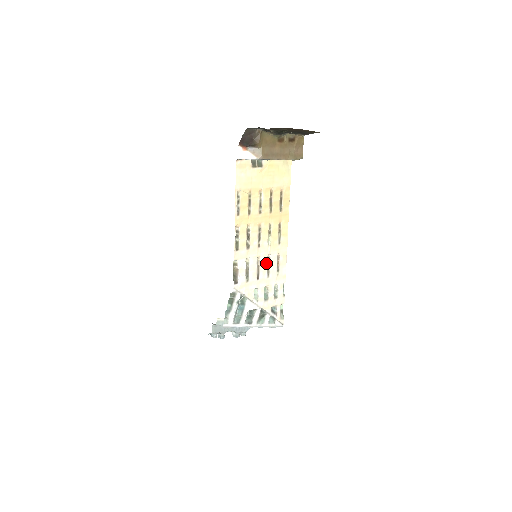
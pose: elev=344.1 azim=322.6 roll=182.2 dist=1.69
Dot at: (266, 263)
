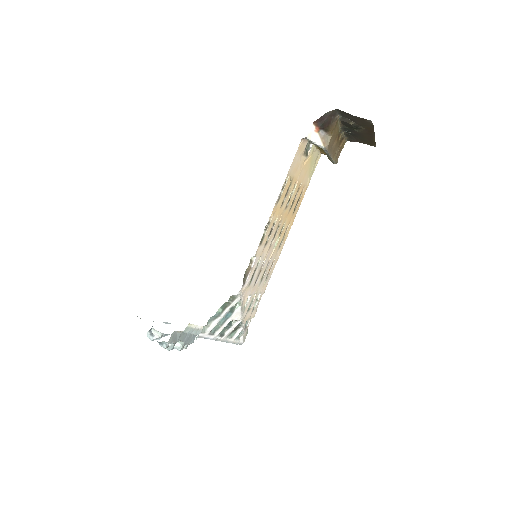
Dot at: (265, 267)
